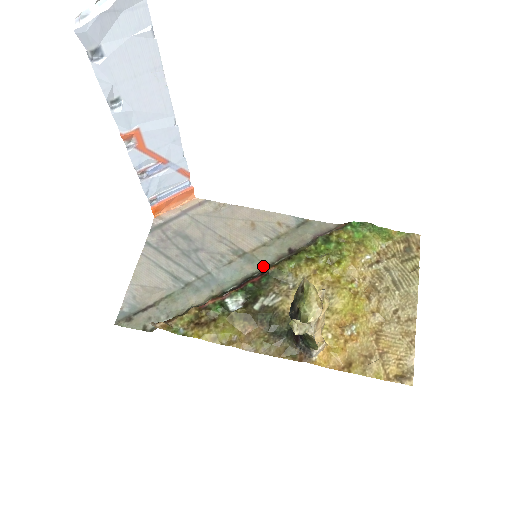
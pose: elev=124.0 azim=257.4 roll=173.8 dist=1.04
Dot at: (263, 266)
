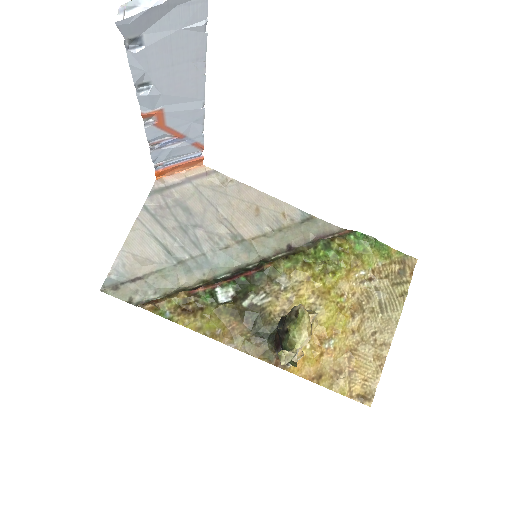
Dot at: (259, 258)
